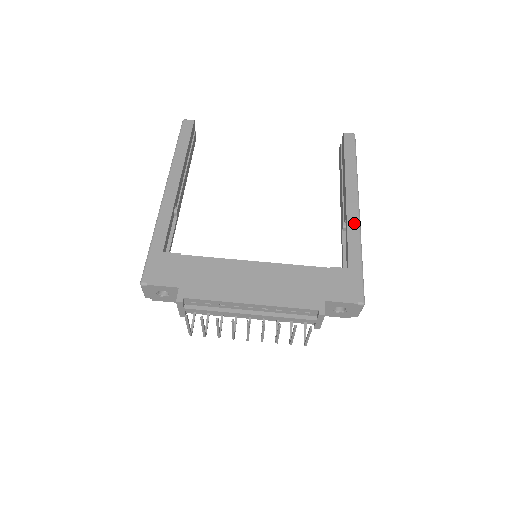
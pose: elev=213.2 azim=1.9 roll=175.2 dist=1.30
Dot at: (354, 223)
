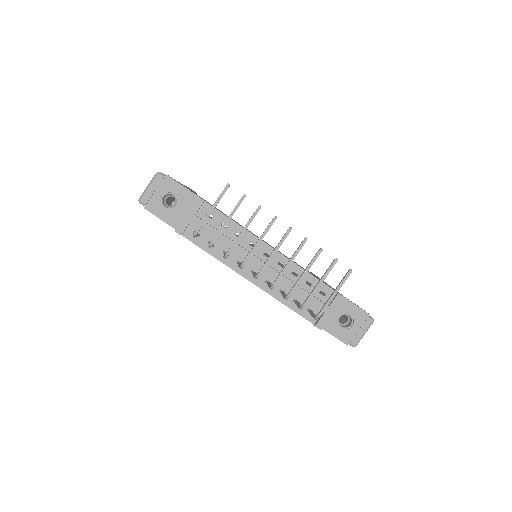
Dot at: occluded
